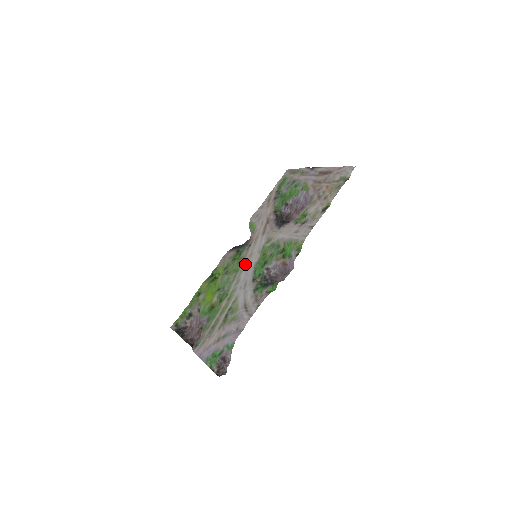
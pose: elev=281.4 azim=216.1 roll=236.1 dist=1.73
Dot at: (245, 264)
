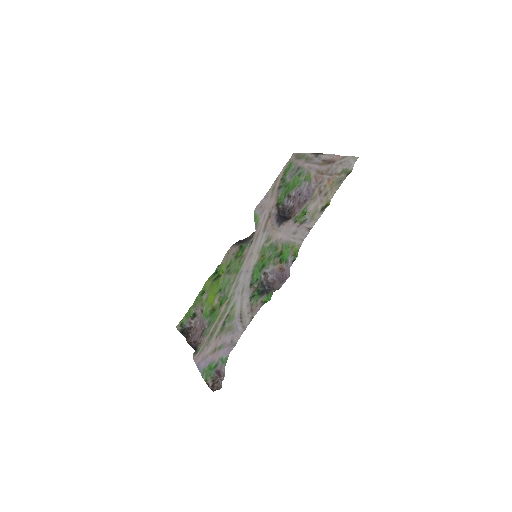
Dot at: (245, 265)
